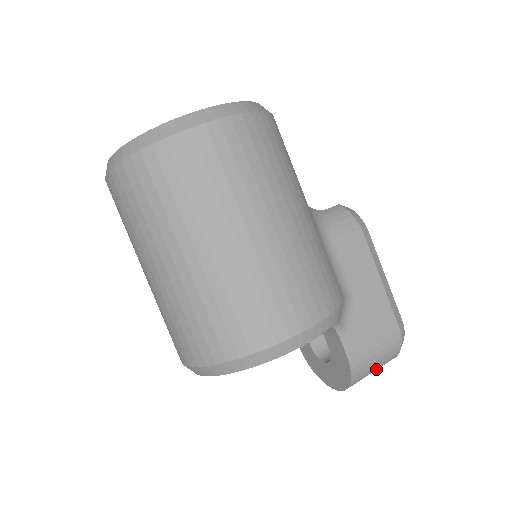
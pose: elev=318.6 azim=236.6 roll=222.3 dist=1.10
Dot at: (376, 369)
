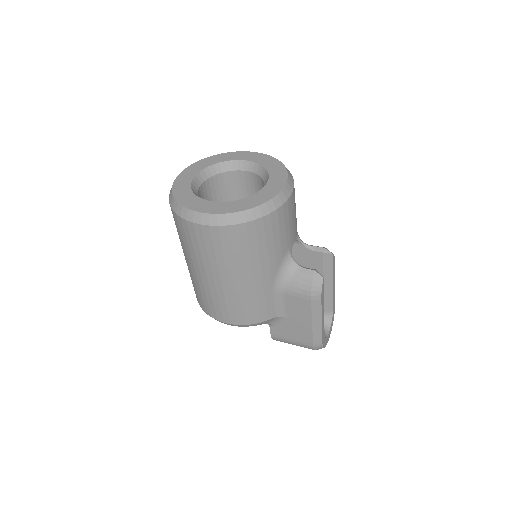
Dot at: occluded
